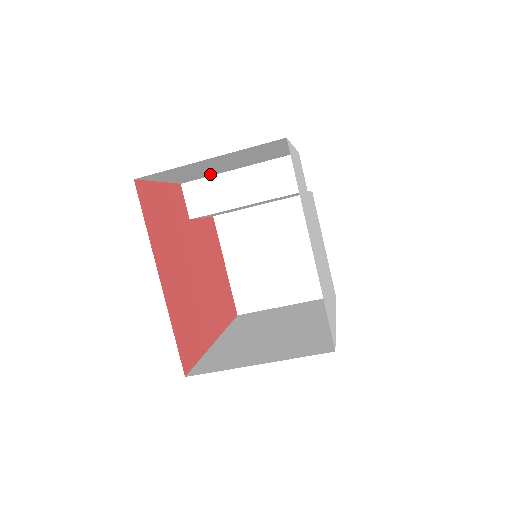
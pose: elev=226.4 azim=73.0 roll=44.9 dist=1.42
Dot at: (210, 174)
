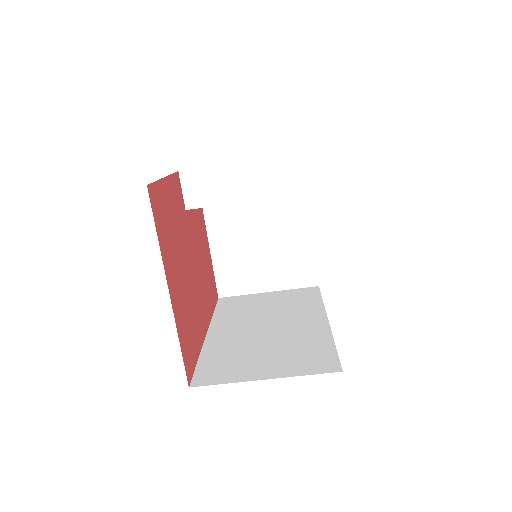
Dot at: occluded
